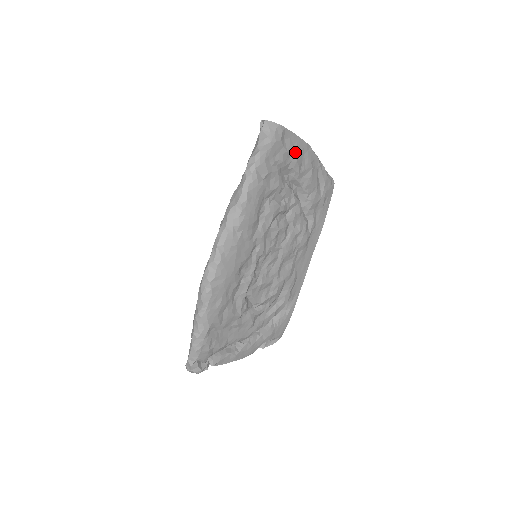
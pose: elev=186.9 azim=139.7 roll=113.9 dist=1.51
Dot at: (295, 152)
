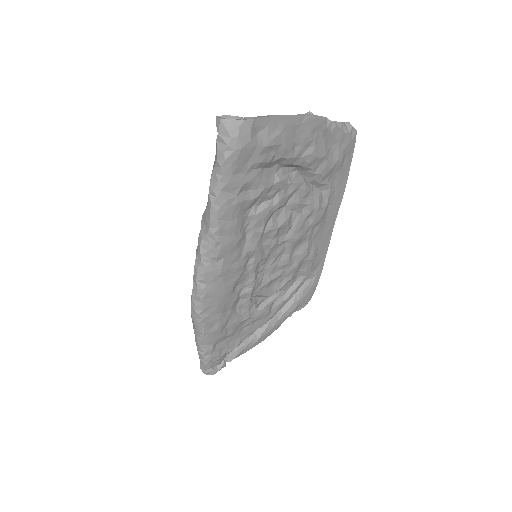
Dot at: (279, 139)
